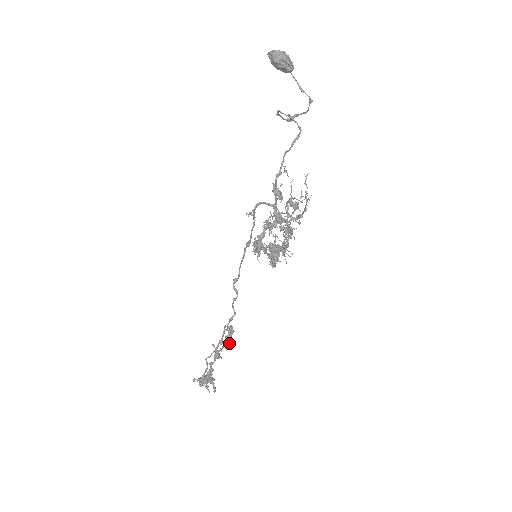
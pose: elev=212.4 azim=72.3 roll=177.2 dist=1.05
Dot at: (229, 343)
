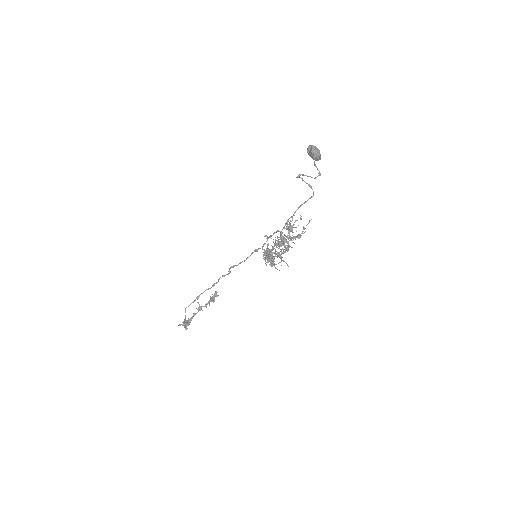
Dot at: occluded
